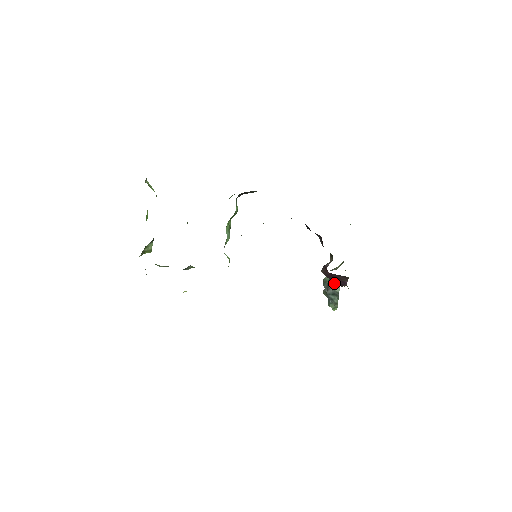
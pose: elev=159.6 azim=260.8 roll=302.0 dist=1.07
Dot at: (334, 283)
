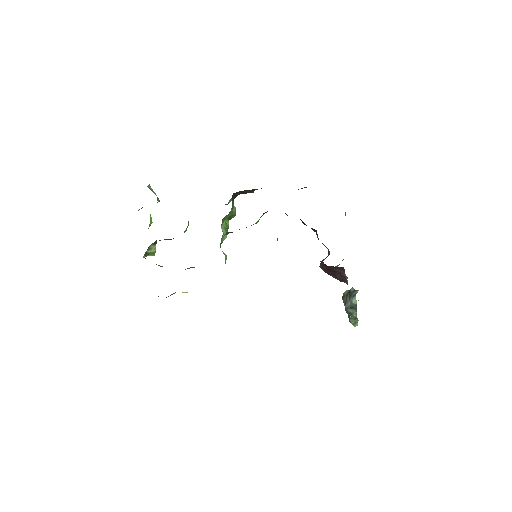
Dot at: (351, 295)
